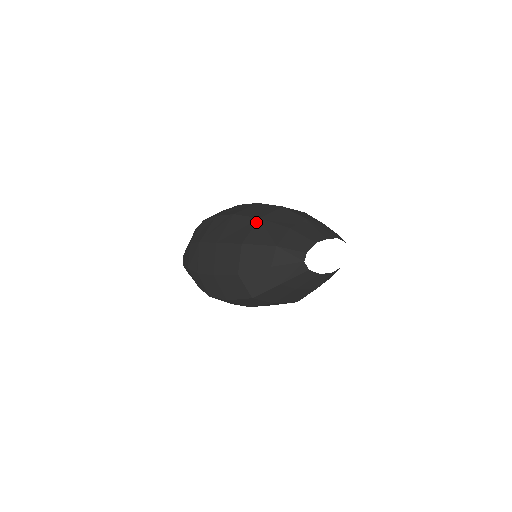
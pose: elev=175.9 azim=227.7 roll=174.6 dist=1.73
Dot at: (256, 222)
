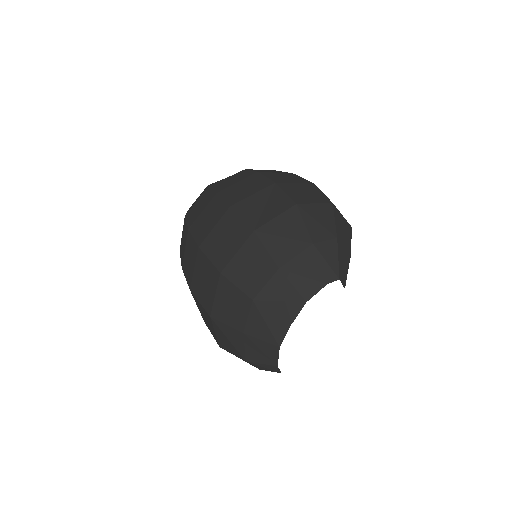
Dot at: (211, 322)
